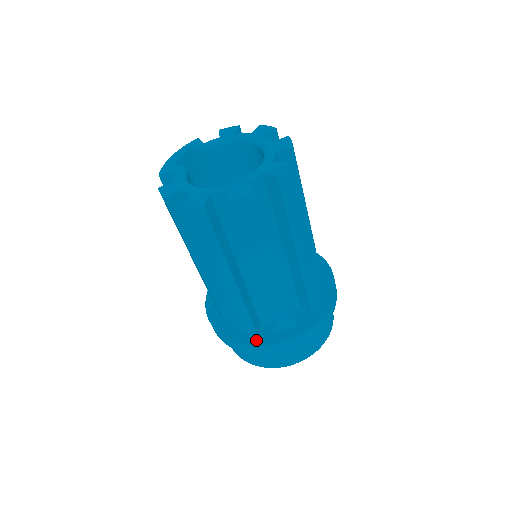
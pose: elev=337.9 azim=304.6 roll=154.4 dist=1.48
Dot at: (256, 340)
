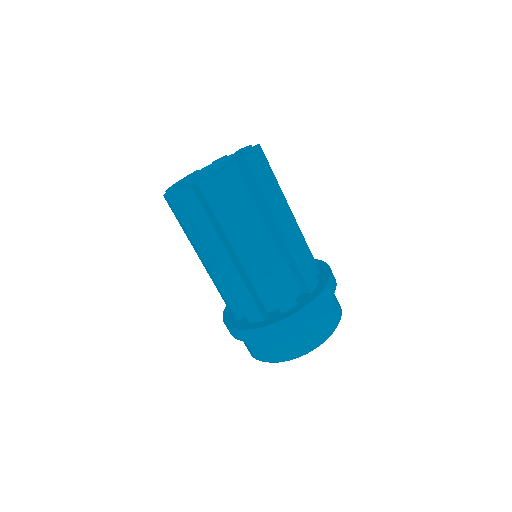
Dot at: (263, 323)
